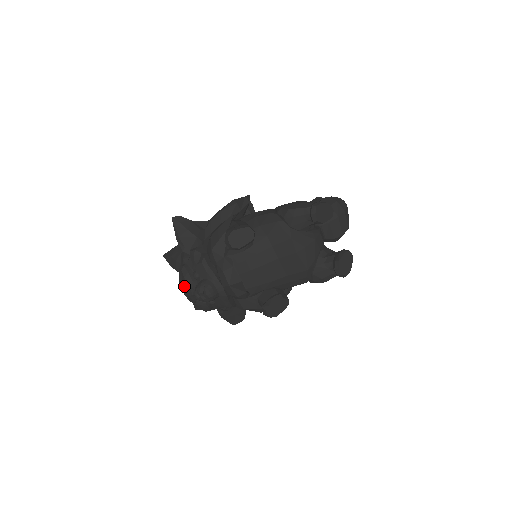
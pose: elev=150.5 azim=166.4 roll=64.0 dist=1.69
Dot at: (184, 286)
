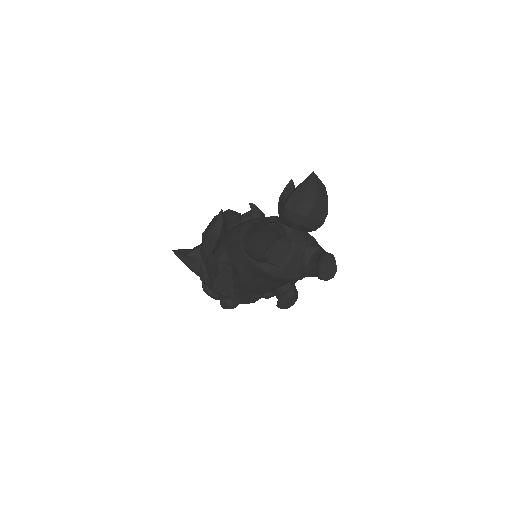
Dot at: occluded
